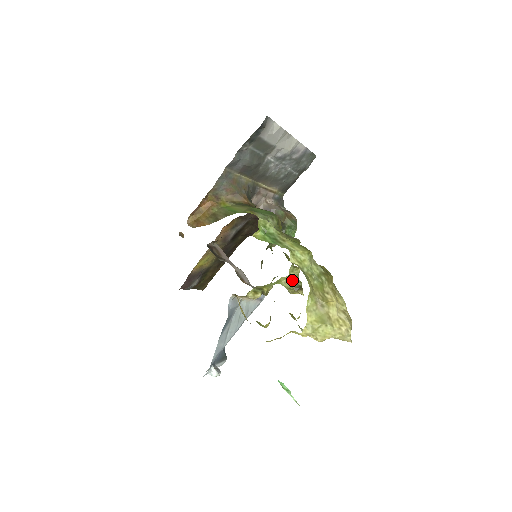
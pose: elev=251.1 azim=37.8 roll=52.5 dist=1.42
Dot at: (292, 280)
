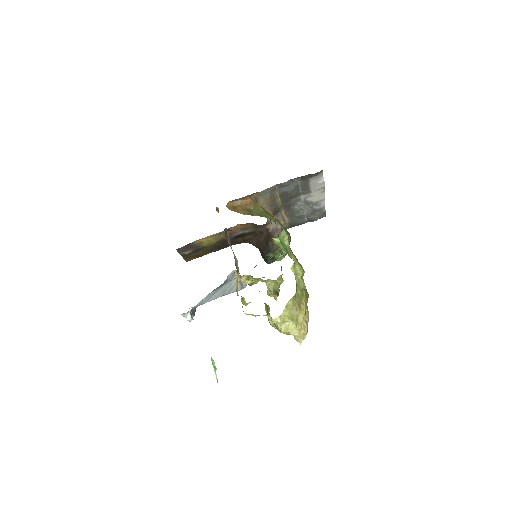
Dot at: (275, 285)
